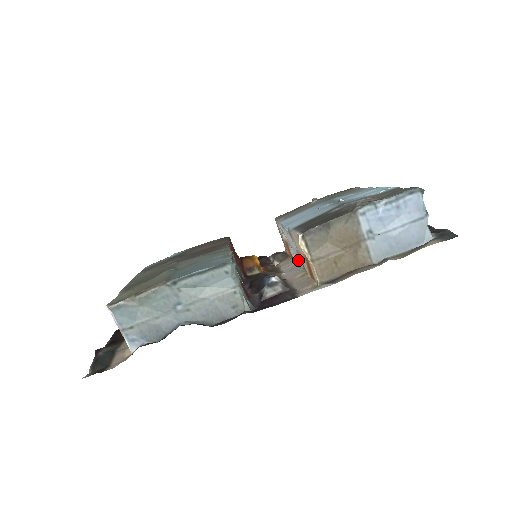
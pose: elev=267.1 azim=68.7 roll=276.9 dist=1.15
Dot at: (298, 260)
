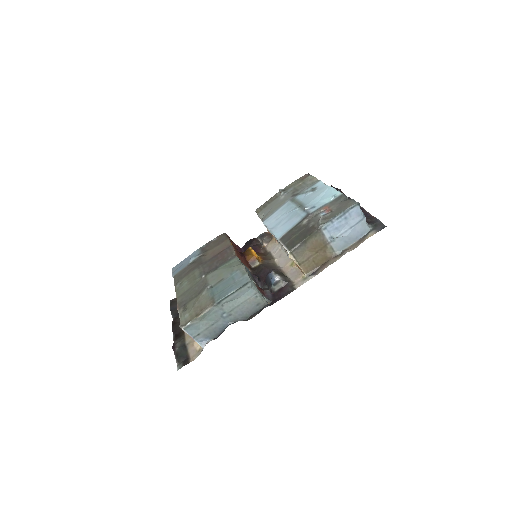
Dot at: occluded
